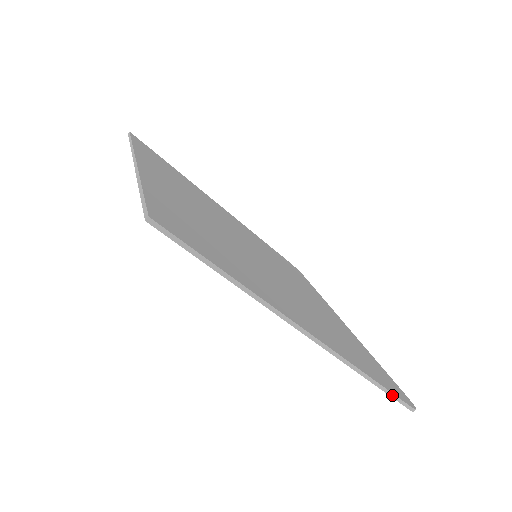
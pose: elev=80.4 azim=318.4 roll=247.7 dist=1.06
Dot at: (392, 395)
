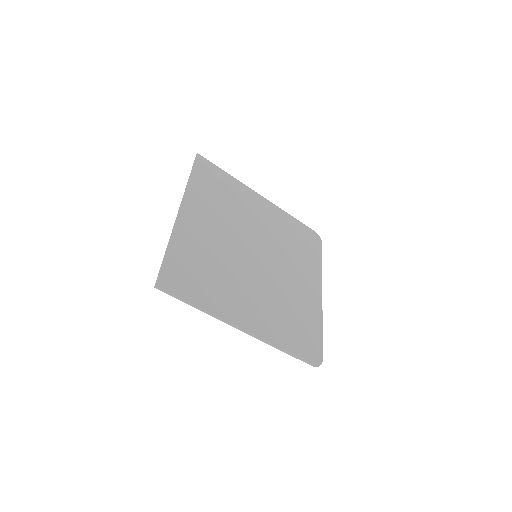
Dot at: (299, 359)
